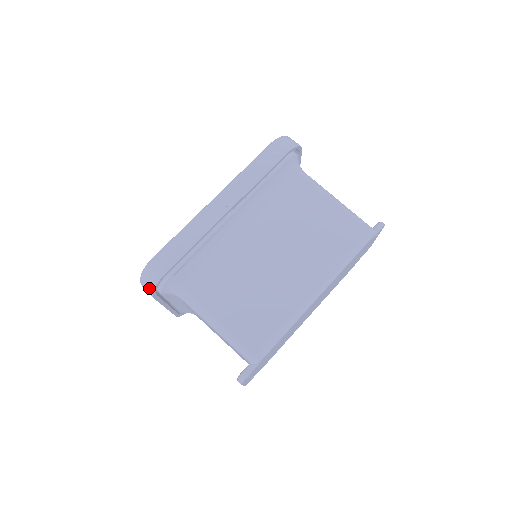
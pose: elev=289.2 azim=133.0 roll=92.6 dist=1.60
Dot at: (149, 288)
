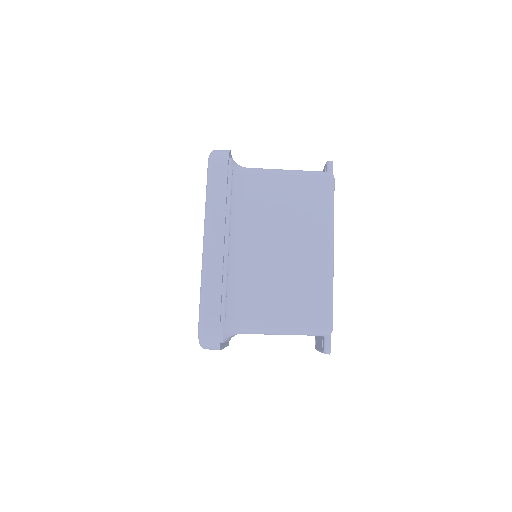
Dot at: (214, 347)
